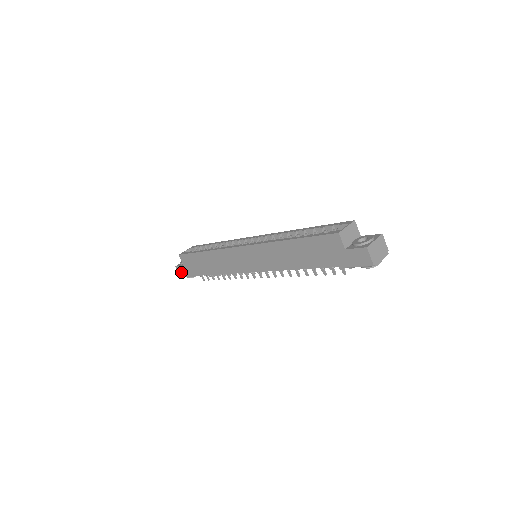
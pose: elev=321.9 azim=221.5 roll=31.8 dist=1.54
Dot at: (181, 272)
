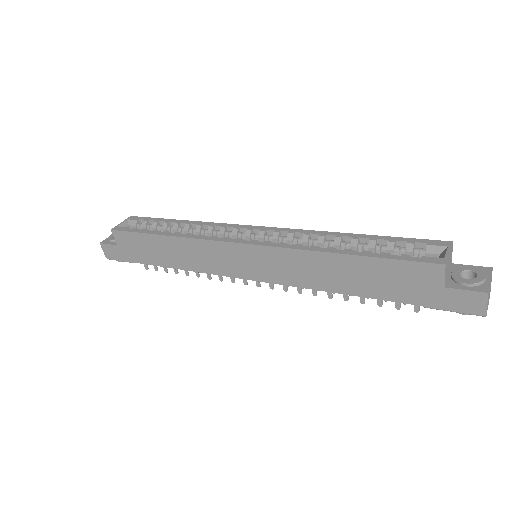
Dot at: (109, 253)
